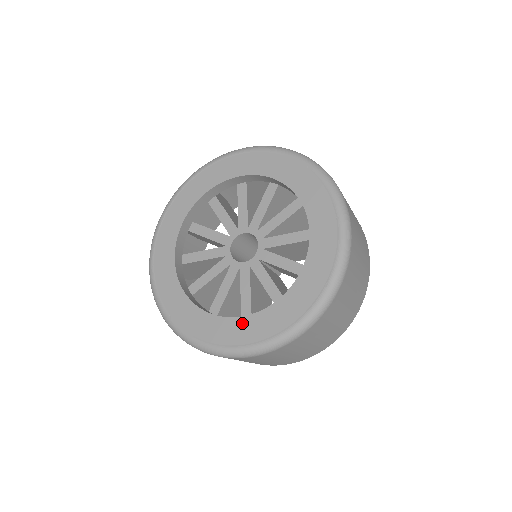
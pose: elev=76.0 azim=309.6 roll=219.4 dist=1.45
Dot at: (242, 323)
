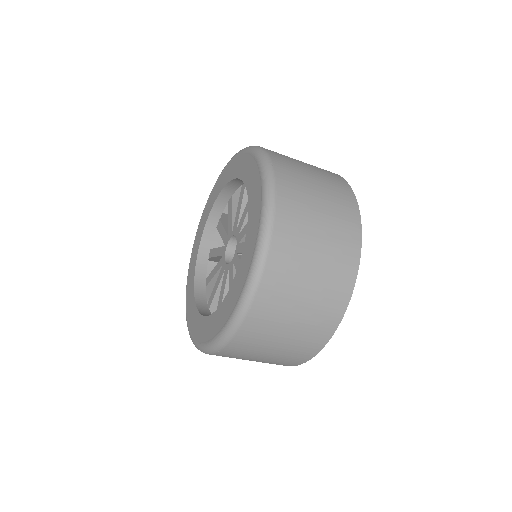
Dot at: (248, 238)
